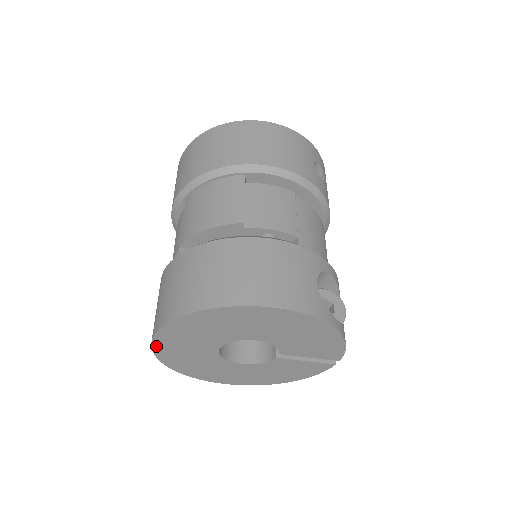
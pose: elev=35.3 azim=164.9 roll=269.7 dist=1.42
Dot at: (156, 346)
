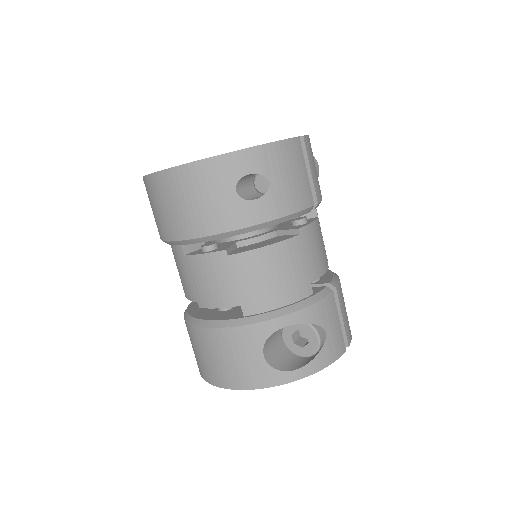
Dot at: occluded
